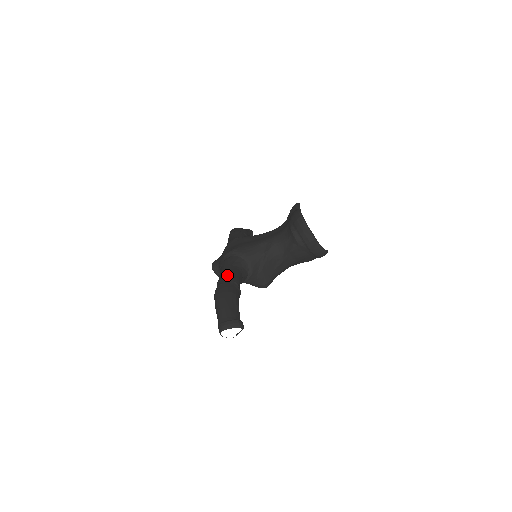
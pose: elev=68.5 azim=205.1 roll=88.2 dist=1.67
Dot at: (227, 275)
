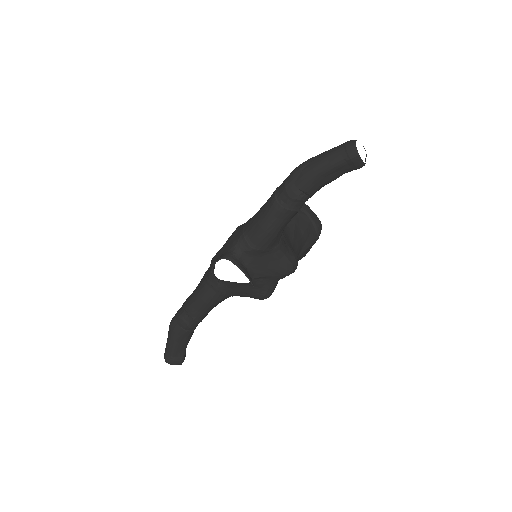
Dot at: occluded
